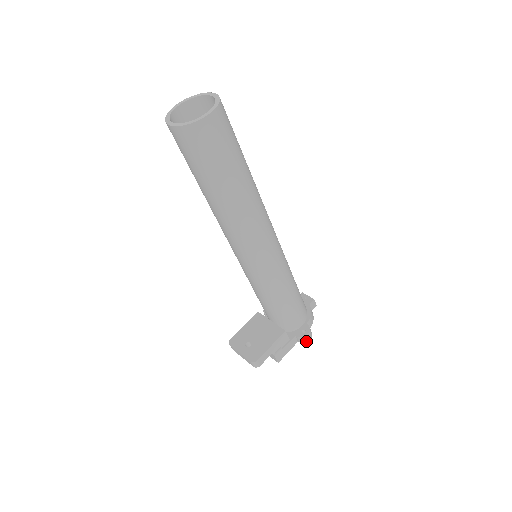
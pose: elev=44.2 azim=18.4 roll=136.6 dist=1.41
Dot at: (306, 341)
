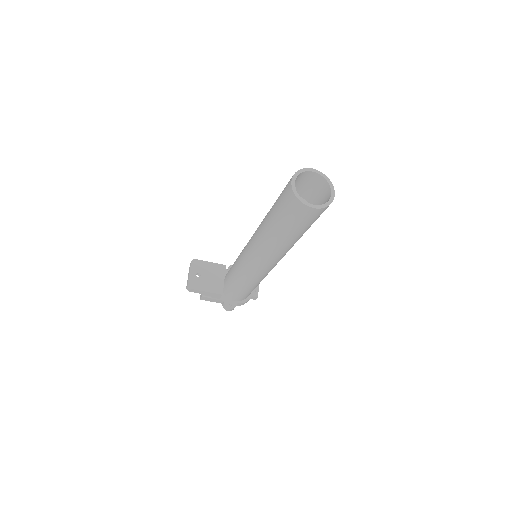
Dot at: (226, 309)
